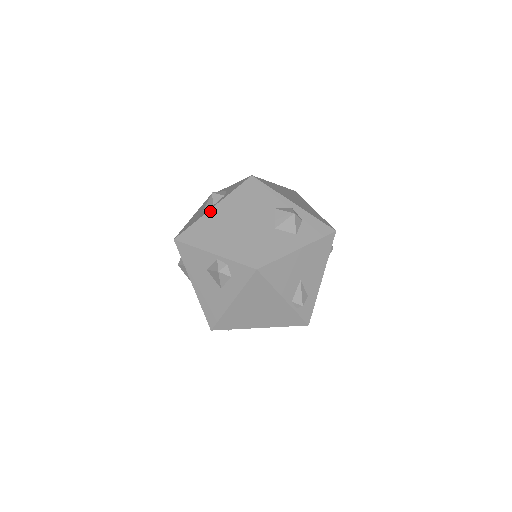
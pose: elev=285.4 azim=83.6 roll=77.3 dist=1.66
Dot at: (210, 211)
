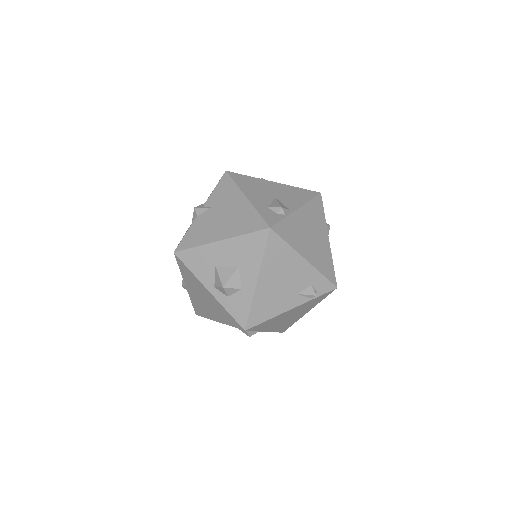
Dot at: (205, 289)
